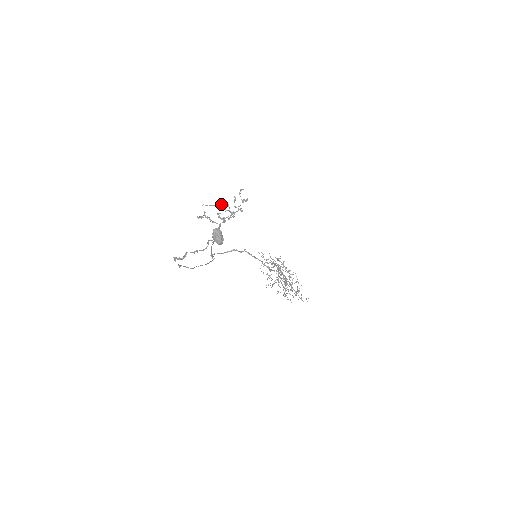
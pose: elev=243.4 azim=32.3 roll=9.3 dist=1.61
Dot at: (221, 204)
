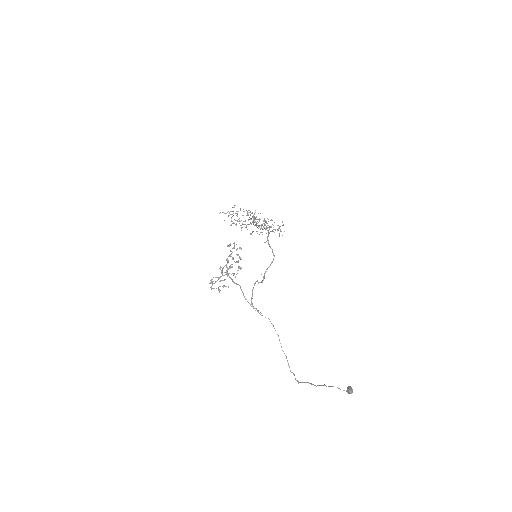
Dot at: occluded
